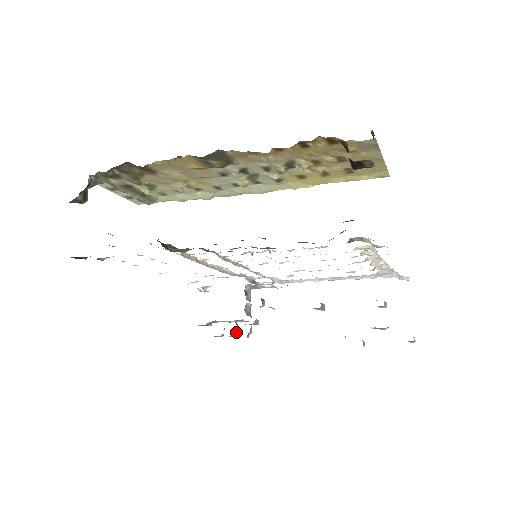
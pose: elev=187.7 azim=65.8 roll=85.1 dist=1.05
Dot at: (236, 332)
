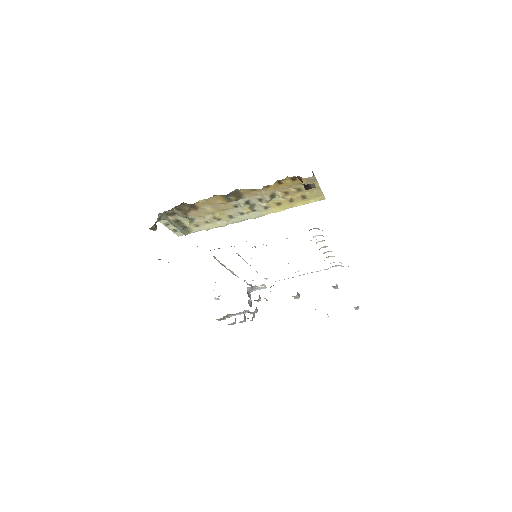
Dot at: (244, 318)
